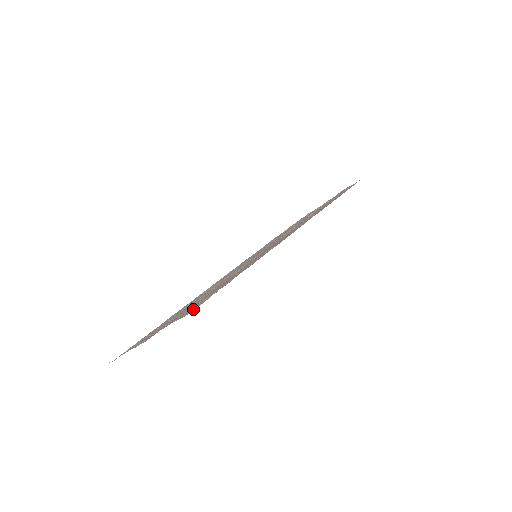
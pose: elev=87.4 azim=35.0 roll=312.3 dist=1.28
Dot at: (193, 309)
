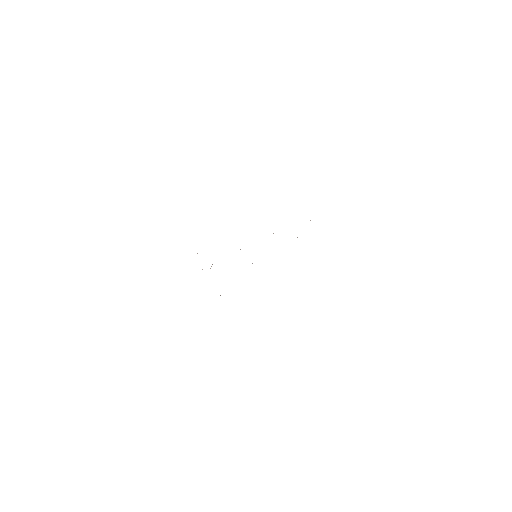
Dot at: occluded
